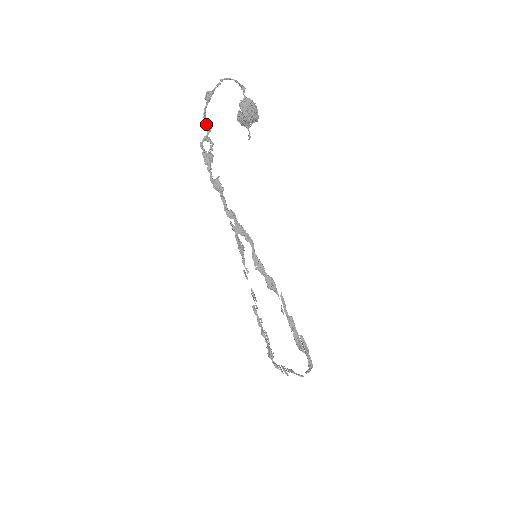
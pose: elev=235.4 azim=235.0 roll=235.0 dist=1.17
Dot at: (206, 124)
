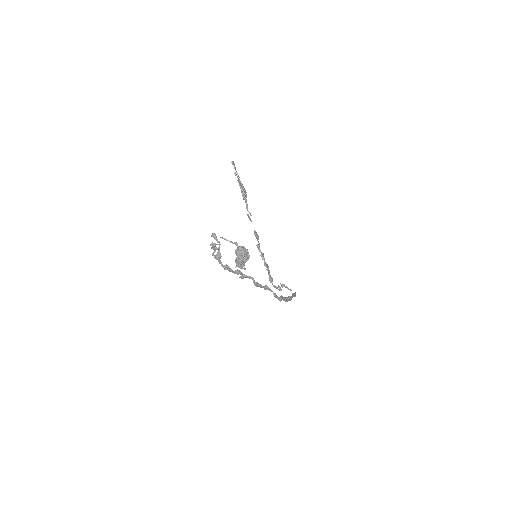
Dot at: (214, 249)
